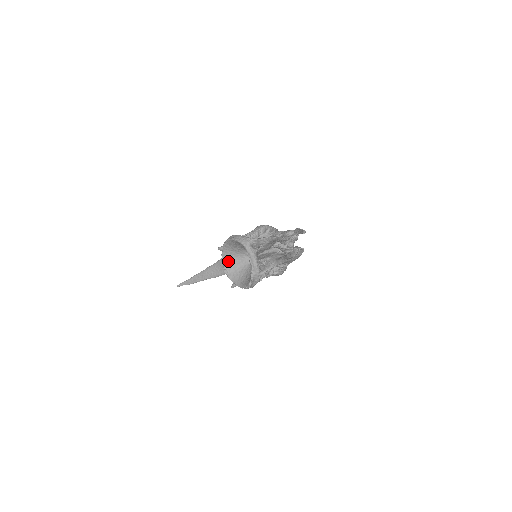
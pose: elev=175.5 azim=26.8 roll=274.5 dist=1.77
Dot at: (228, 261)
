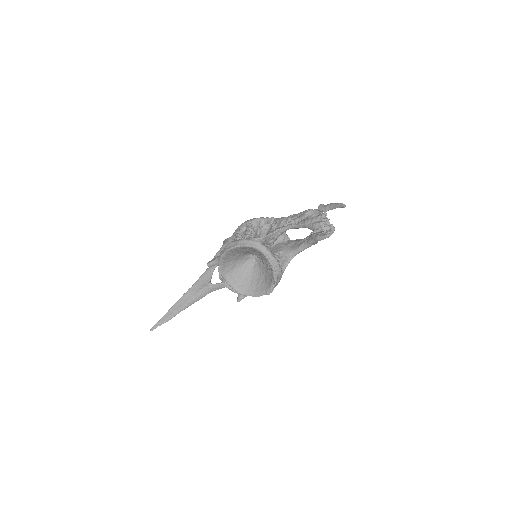
Dot at: (227, 274)
